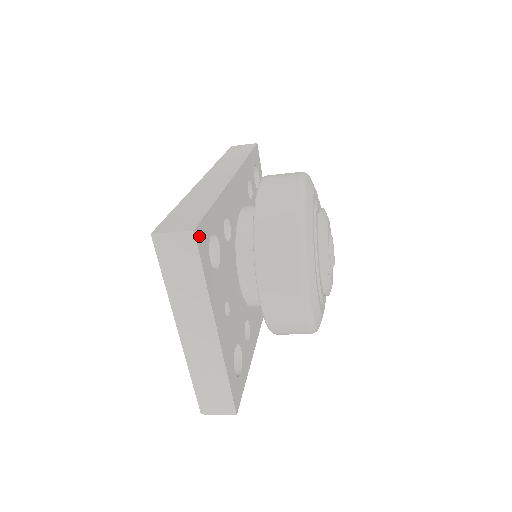
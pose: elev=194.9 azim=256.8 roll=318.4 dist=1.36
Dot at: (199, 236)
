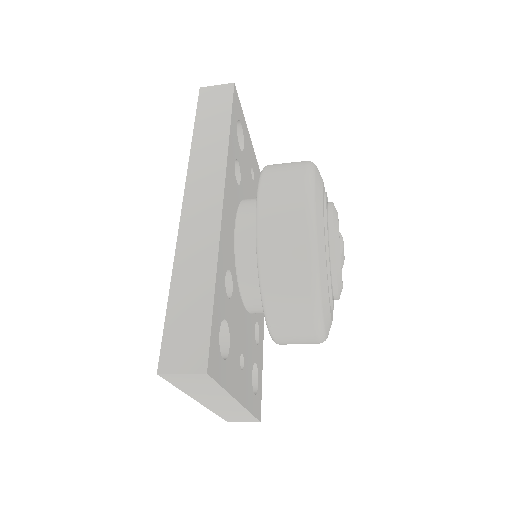
Dot at: (211, 365)
